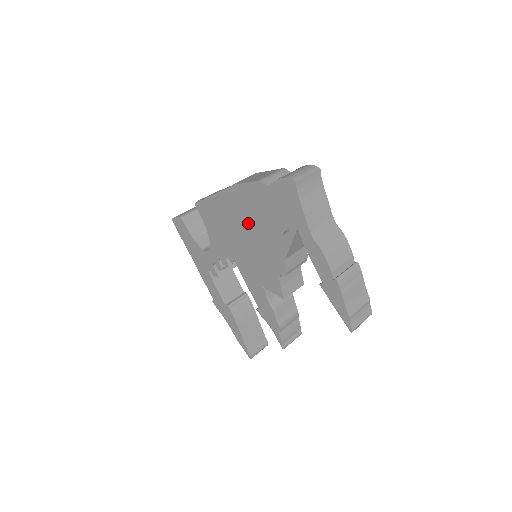
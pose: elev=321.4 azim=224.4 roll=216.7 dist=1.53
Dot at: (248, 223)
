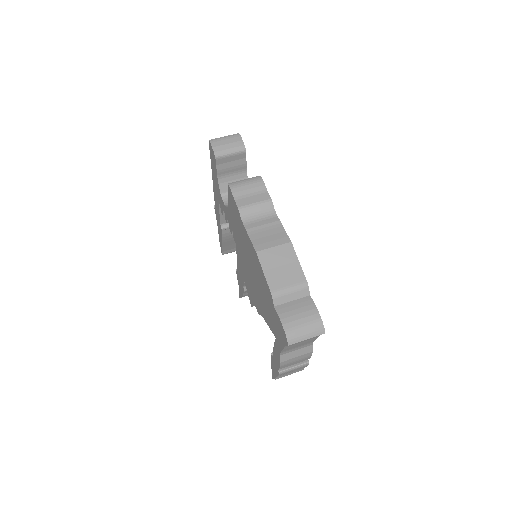
Dot at: (253, 270)
